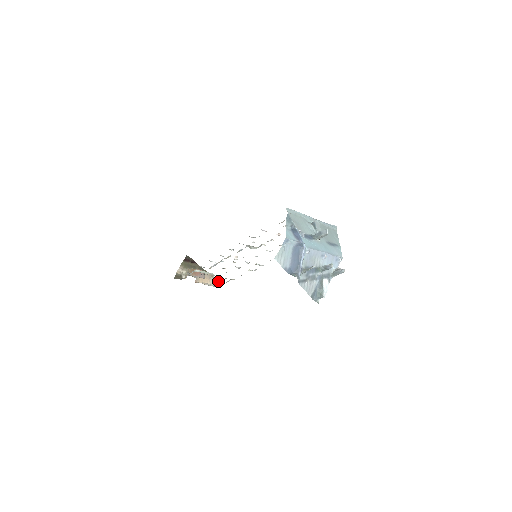
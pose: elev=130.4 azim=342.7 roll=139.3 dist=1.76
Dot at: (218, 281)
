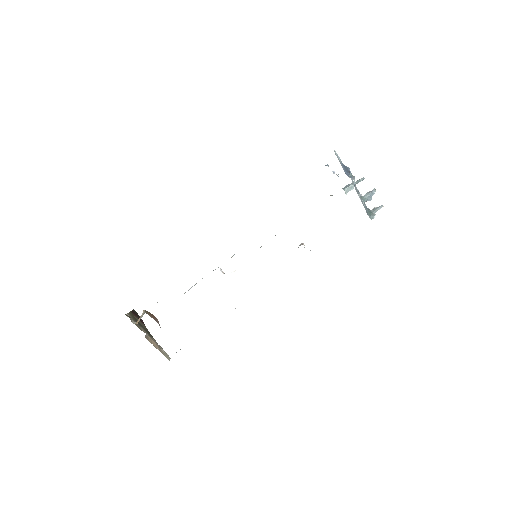
Dot at: (167, 355)
